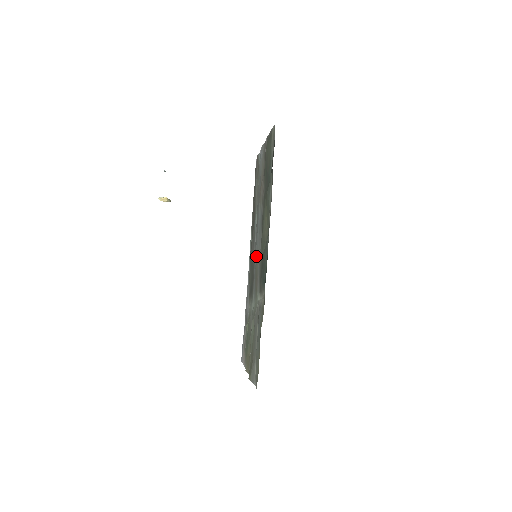
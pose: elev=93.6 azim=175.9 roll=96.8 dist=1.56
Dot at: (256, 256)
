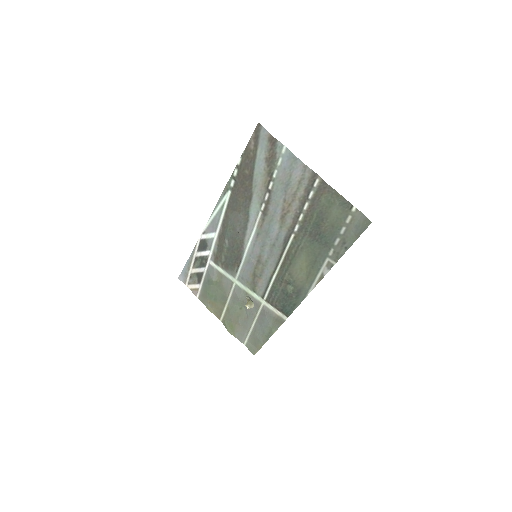
Dot at: (258, 258)
